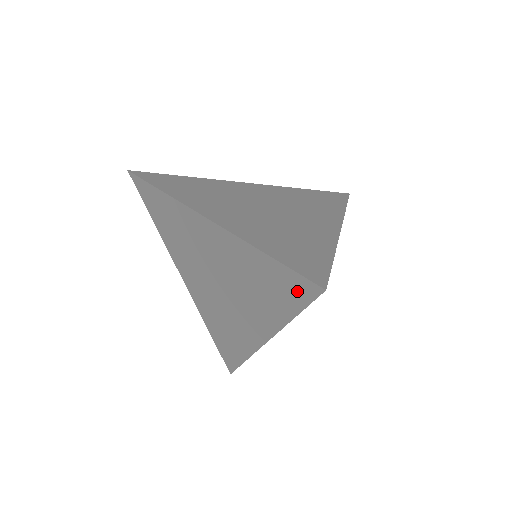
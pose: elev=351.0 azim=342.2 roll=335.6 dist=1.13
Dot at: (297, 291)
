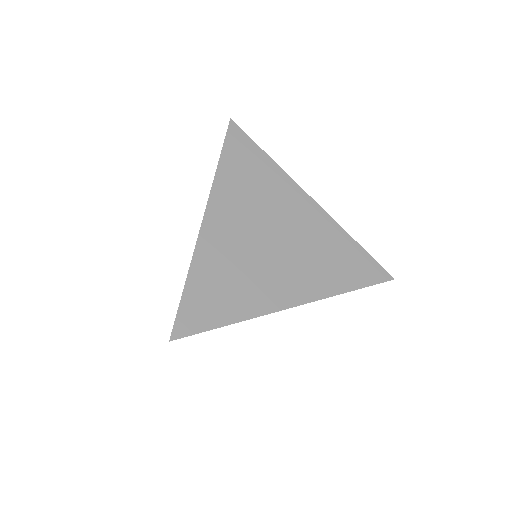
Dot at: occluded
